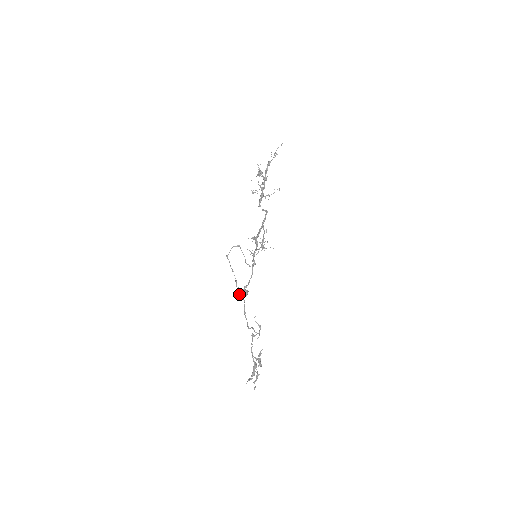
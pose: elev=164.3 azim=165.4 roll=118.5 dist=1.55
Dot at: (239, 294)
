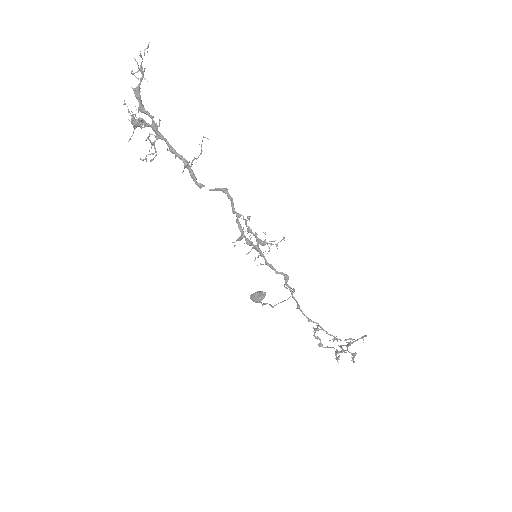
Dot at: (255, 302)
